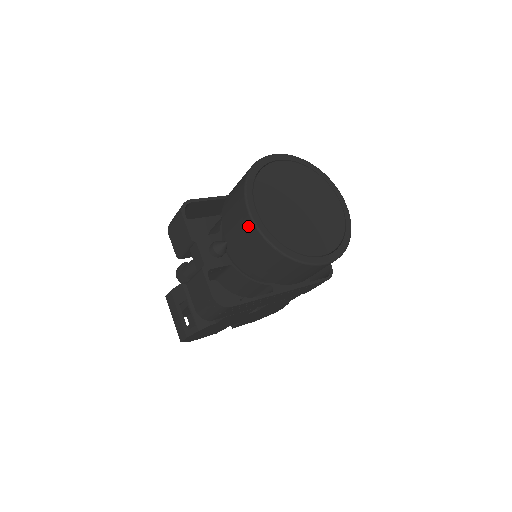
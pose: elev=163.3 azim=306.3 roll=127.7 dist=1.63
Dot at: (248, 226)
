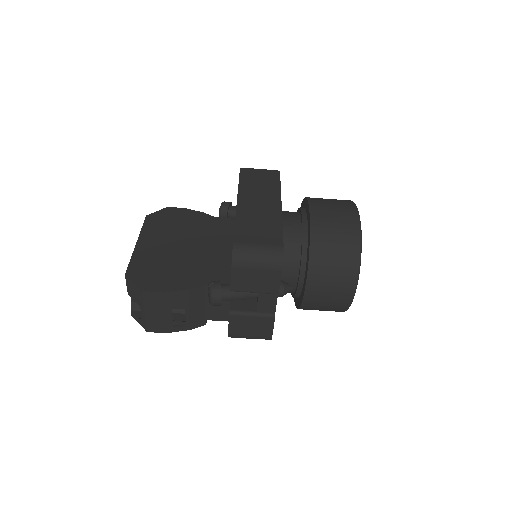
Dot at: (344, 300)
